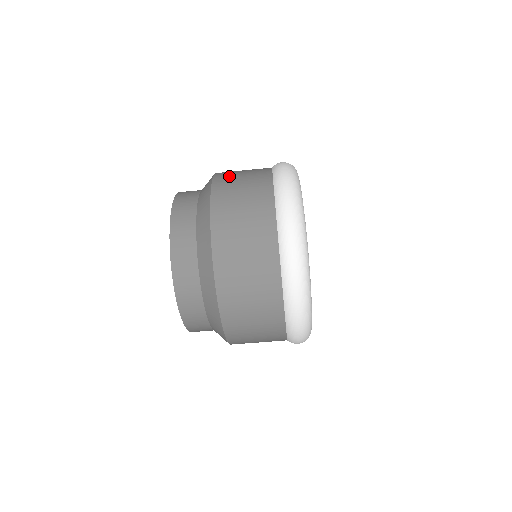
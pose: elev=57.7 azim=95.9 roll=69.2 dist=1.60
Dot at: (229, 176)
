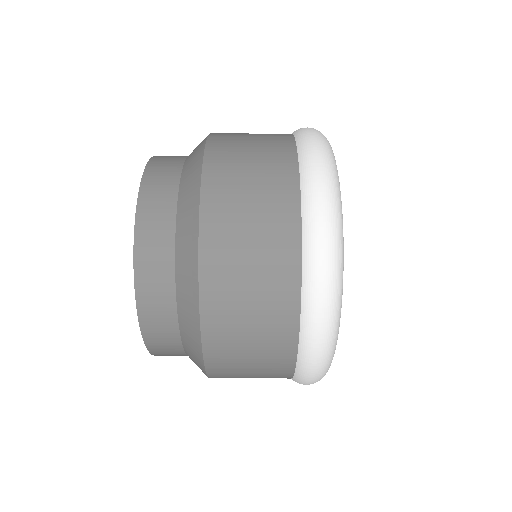
Dot at: (228, 330)
